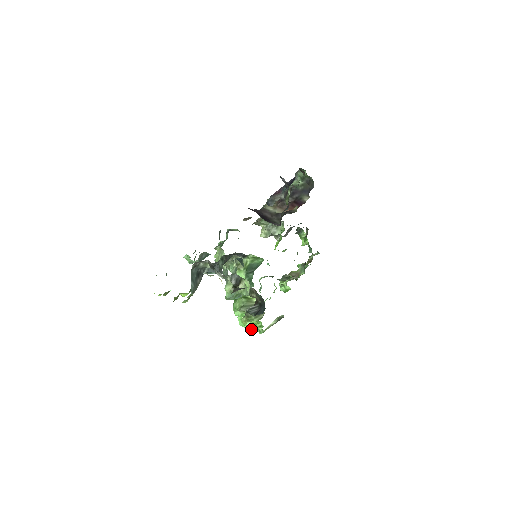
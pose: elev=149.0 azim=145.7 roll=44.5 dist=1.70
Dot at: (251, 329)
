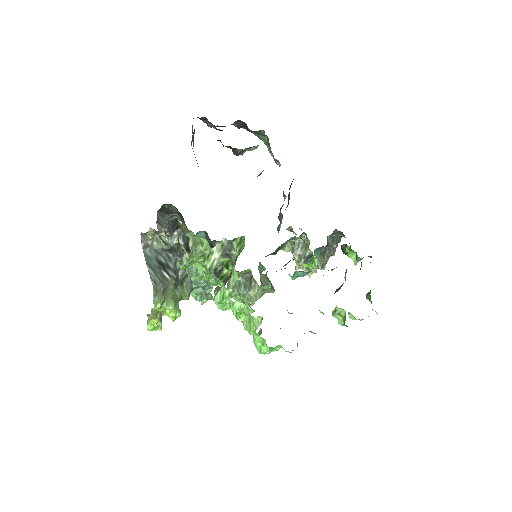
Dot at: (221, 301)
